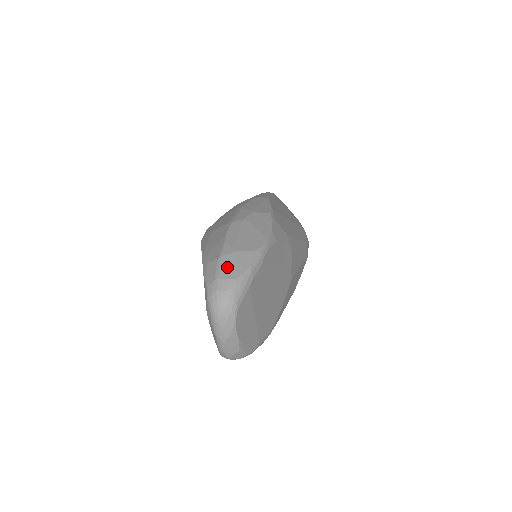
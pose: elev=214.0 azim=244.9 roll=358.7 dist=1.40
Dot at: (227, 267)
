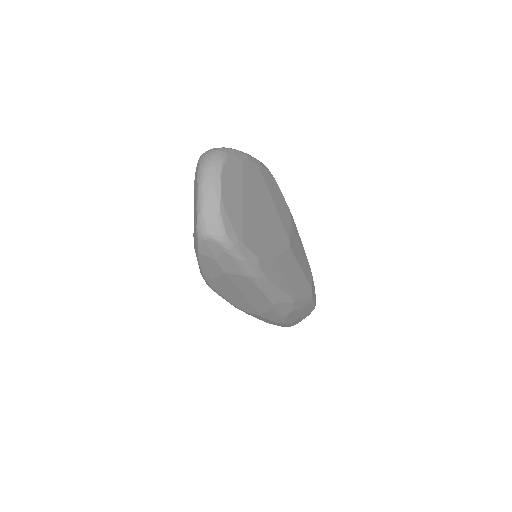
Dot at: occluded
